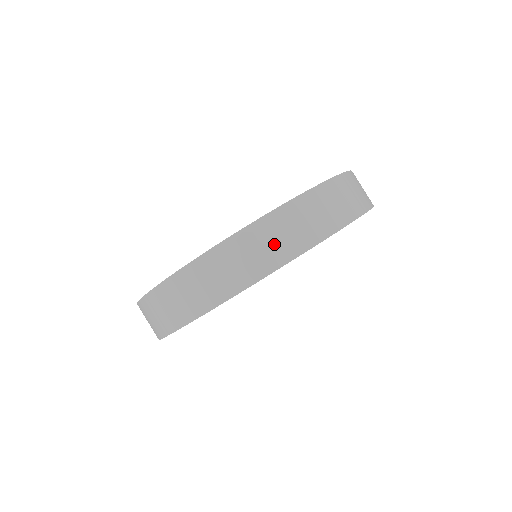
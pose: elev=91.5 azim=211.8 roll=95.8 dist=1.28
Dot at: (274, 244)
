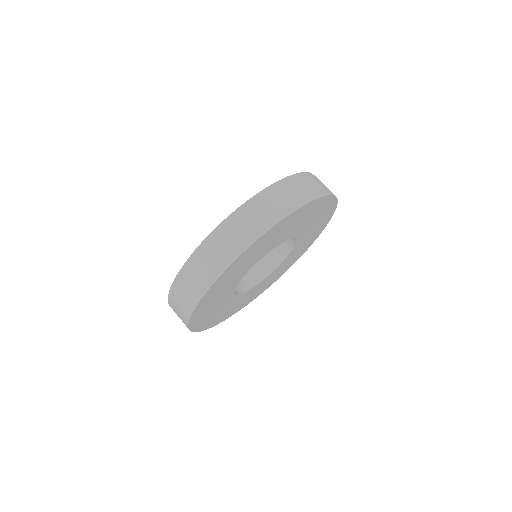
Dot at: (260, 216)
